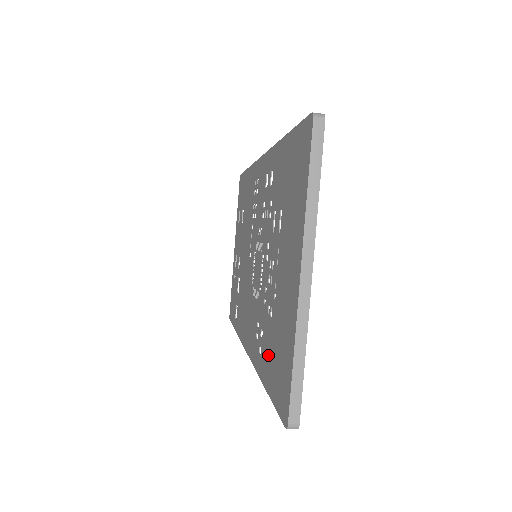
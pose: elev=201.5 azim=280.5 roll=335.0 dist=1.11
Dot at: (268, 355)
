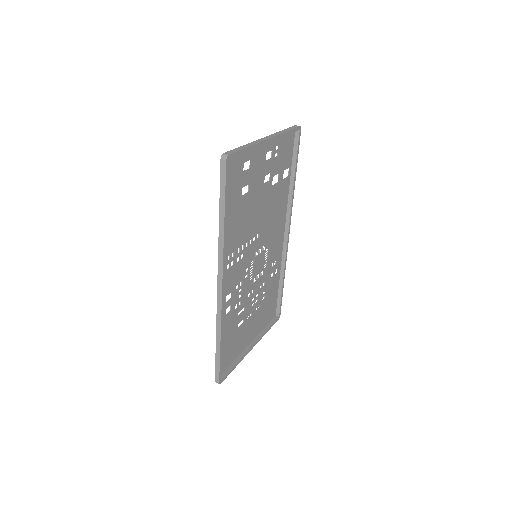
Dot at: (272, 290)
